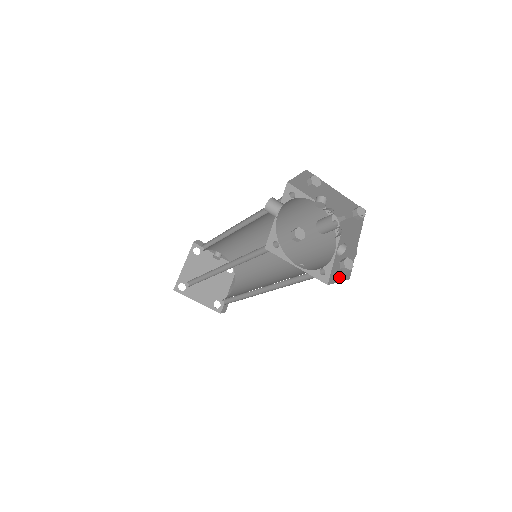
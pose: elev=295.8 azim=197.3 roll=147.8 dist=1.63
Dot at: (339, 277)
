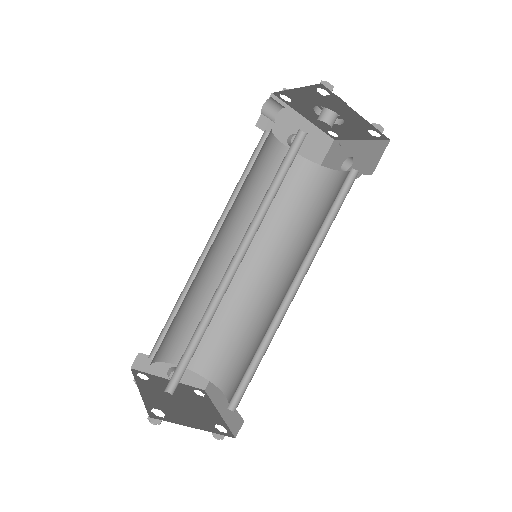
Dot at: (376, 157)
